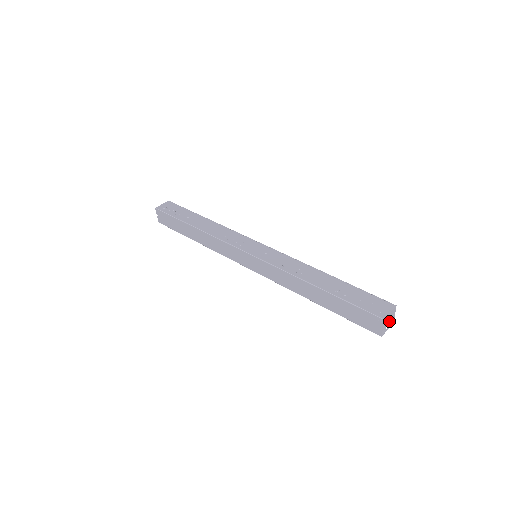
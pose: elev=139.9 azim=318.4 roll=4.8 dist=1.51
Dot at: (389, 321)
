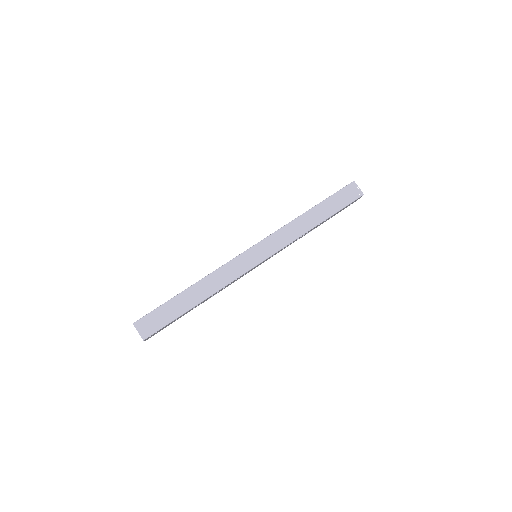
Dot at: (355, 201)
